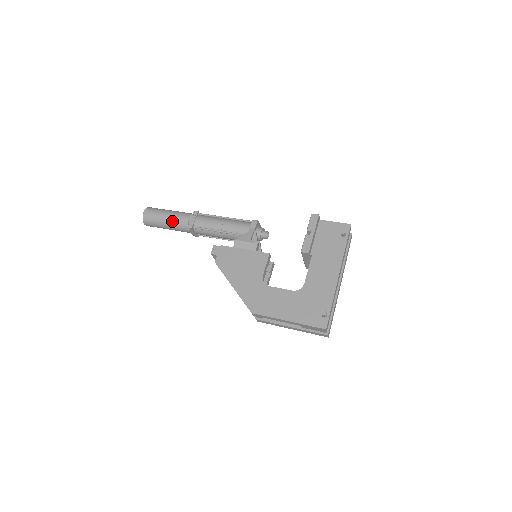
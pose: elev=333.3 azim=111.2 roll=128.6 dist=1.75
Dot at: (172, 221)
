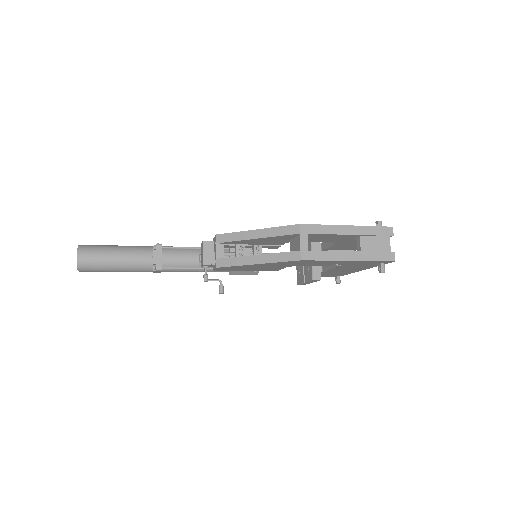
Dot at: (128, 246)
